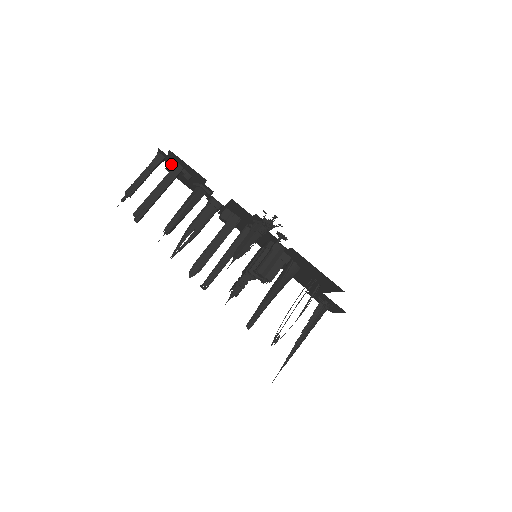
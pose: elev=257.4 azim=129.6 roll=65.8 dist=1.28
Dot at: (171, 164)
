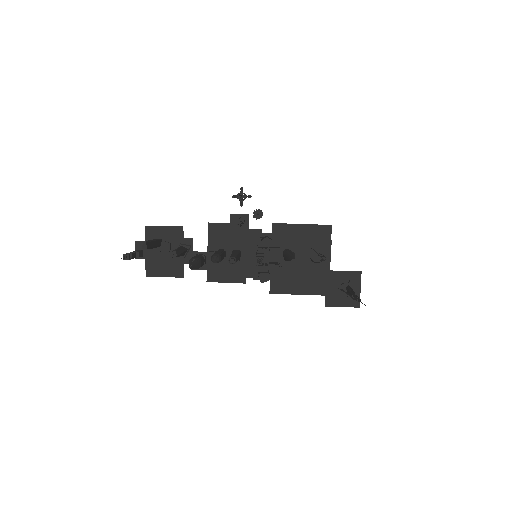
Dot at: (150, 254)
